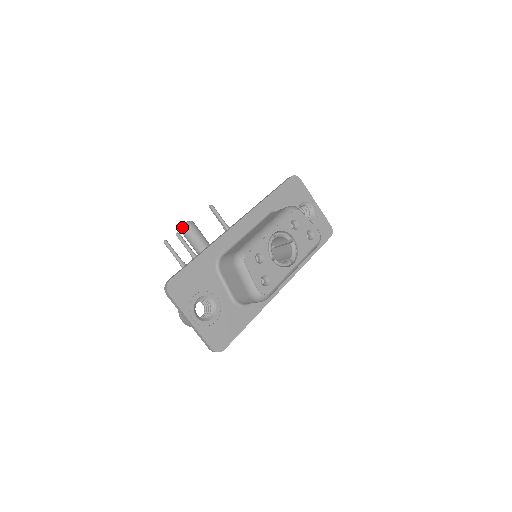
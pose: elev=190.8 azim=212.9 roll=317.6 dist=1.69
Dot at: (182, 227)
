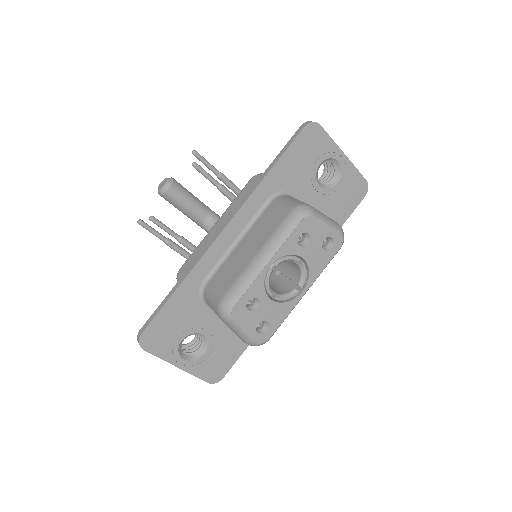
Dot at: (159, 191)
